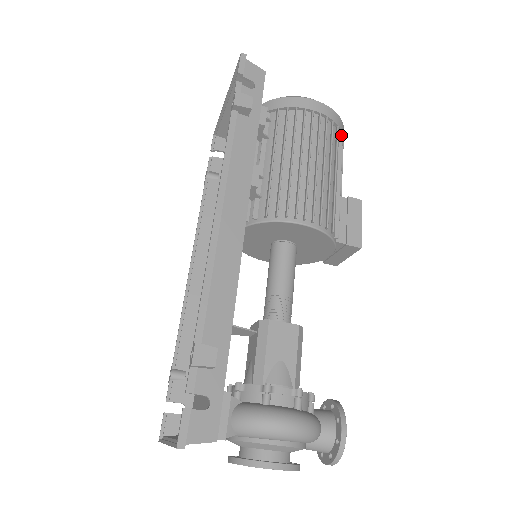
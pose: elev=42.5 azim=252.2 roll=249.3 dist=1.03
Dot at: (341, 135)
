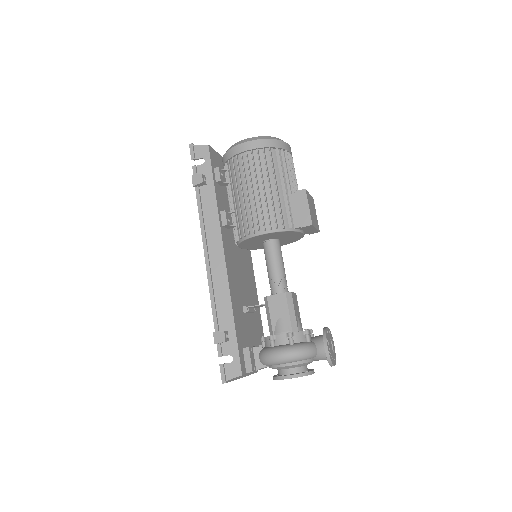
Dot at: (277, 149)
